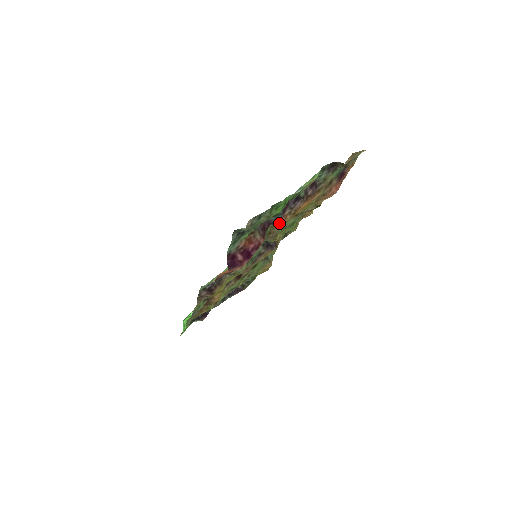
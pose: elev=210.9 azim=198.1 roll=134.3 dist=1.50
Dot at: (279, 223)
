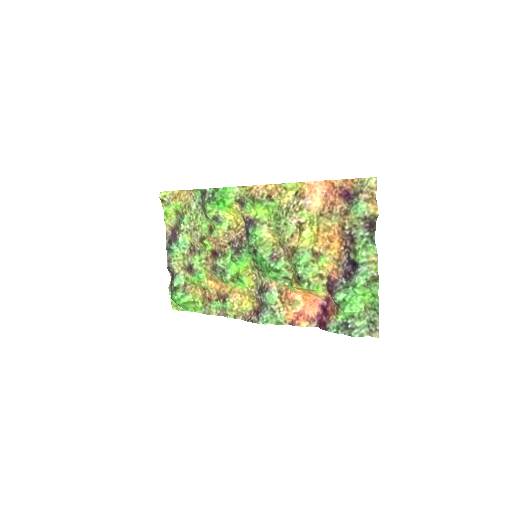
Dot at: (331, 274)
